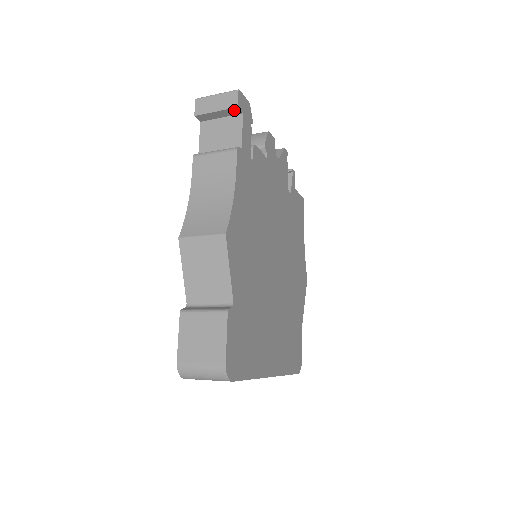
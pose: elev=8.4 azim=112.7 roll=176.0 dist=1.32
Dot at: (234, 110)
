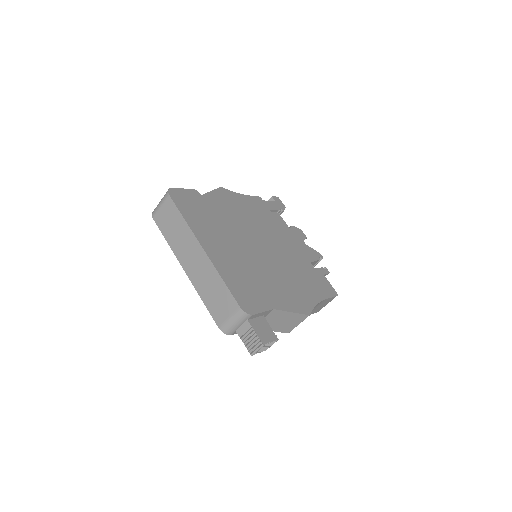
Dot at: (271, 200)
